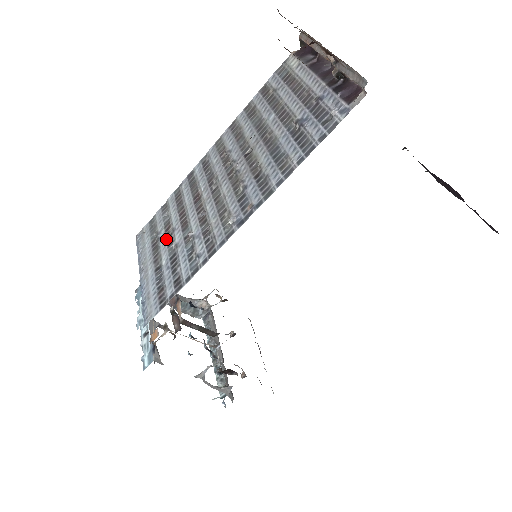
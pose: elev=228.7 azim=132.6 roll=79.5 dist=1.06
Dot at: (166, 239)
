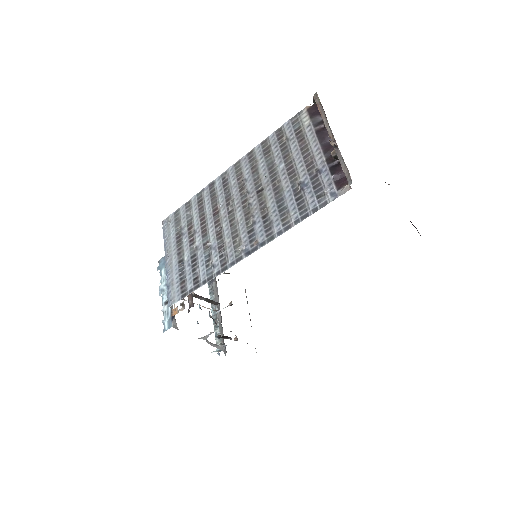
Dot at: (188, 238)
